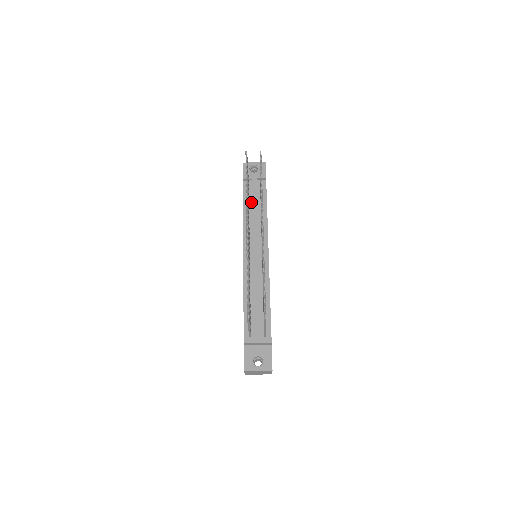
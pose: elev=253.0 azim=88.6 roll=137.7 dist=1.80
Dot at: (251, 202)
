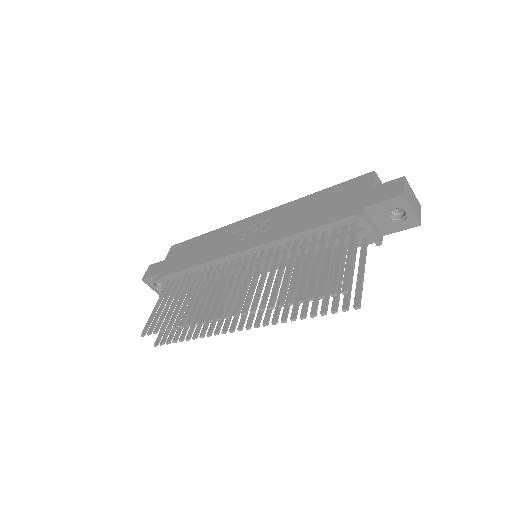
Dot at: occluded
